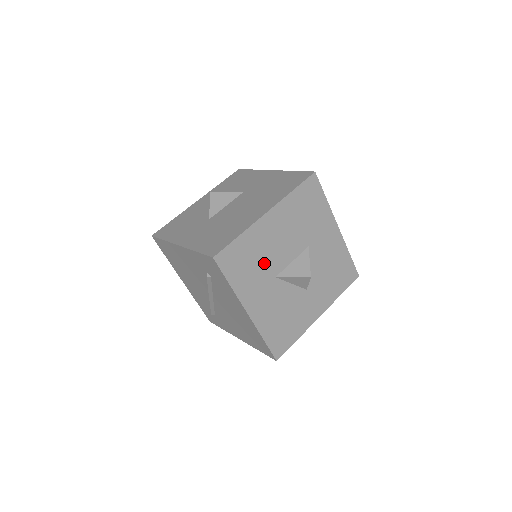
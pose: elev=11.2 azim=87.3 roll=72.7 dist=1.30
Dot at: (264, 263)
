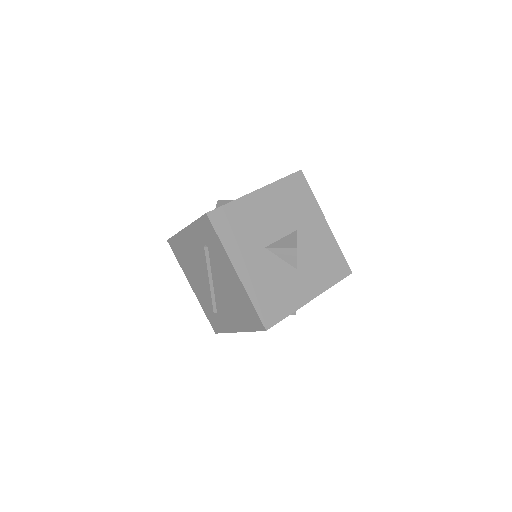
Dot at: (254, 232)
